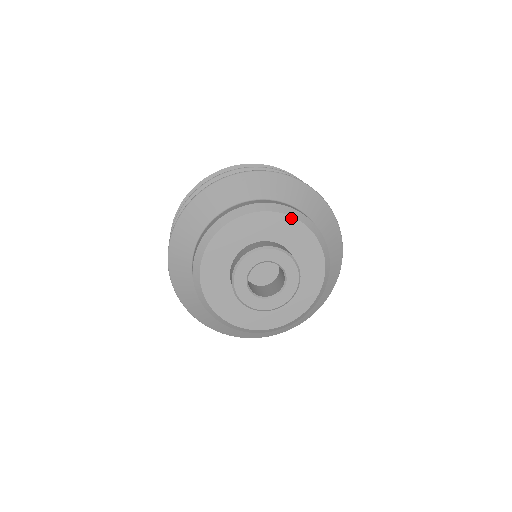
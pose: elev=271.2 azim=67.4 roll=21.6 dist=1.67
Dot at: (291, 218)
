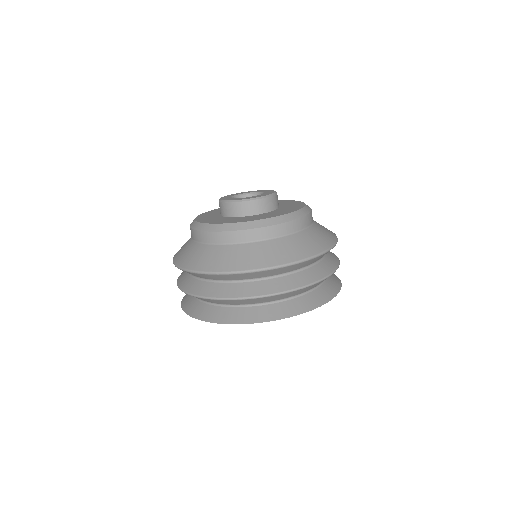
Dot at: occluded
